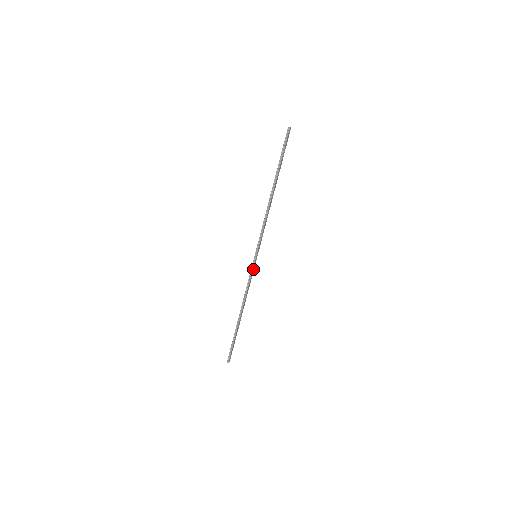
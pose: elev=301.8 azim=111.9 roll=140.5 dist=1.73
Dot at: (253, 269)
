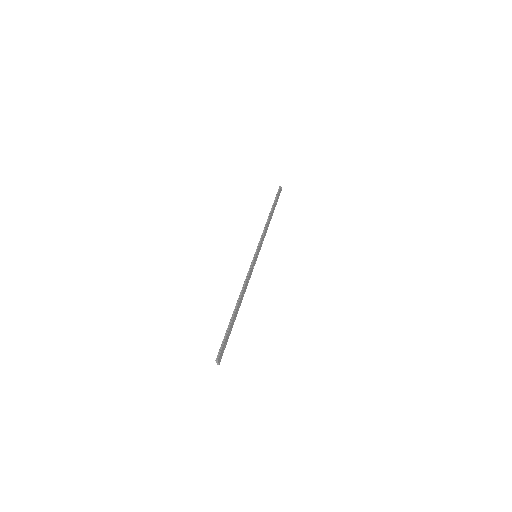
Dot at: (253, 266)
